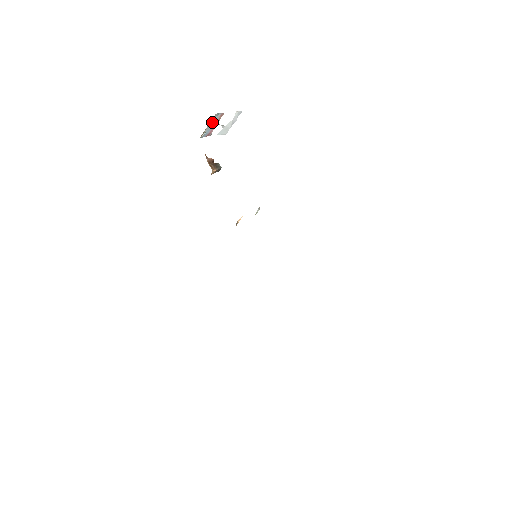
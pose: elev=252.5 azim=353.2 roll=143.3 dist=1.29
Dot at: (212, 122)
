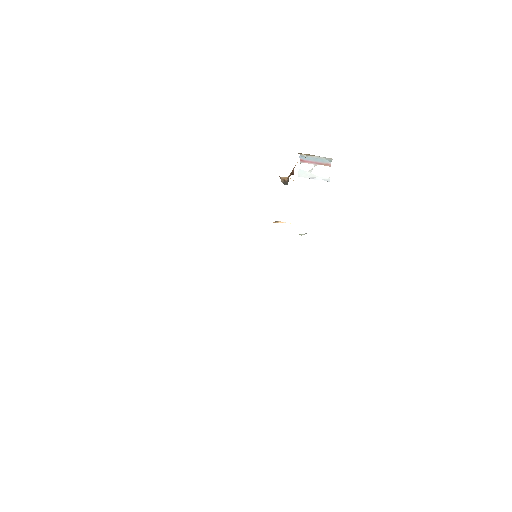
Dot at: (320, 159)
